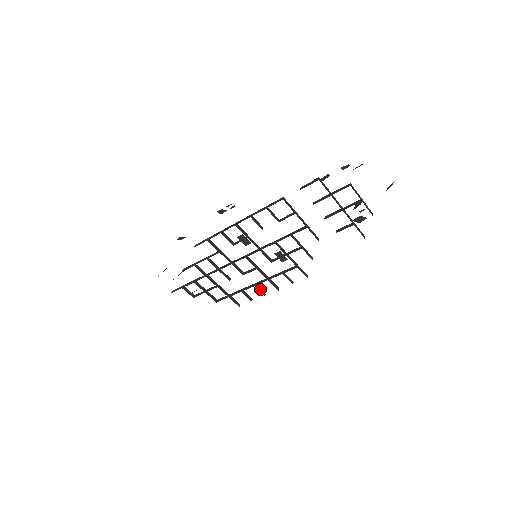
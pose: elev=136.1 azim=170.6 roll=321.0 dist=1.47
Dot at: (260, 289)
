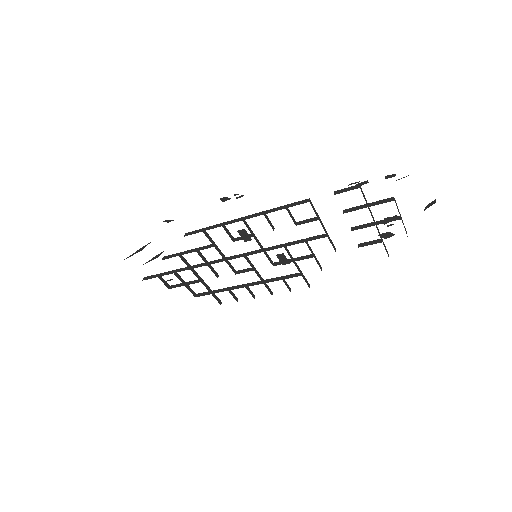
Dot at: (250, 290)
